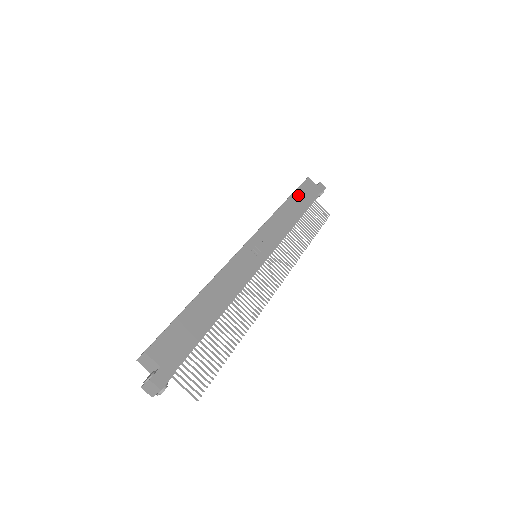
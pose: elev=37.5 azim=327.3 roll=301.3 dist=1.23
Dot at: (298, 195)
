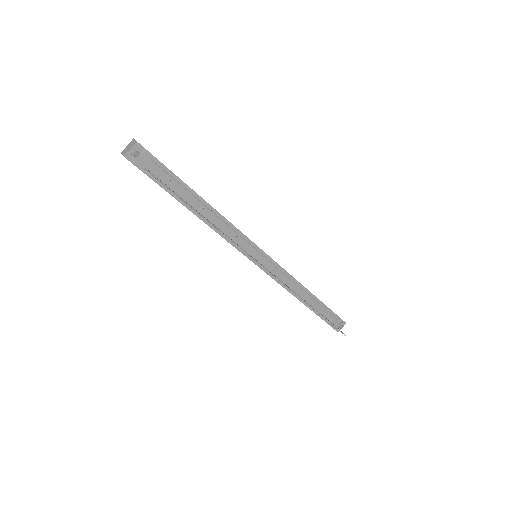
Dot at: occluded
